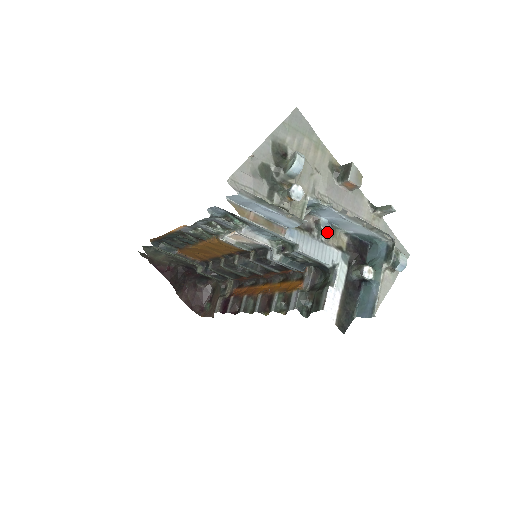
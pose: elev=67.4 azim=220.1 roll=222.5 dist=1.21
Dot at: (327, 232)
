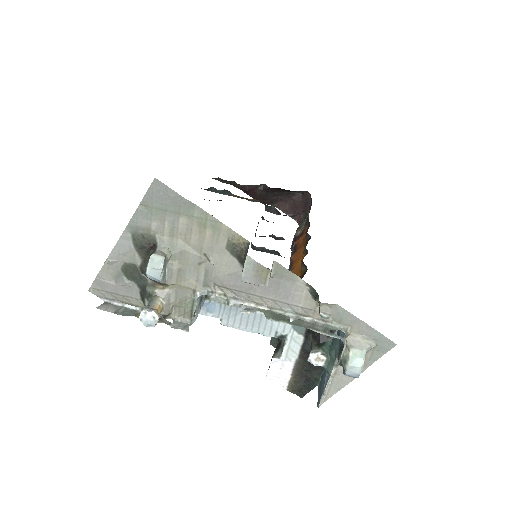
Dot at: occluded
